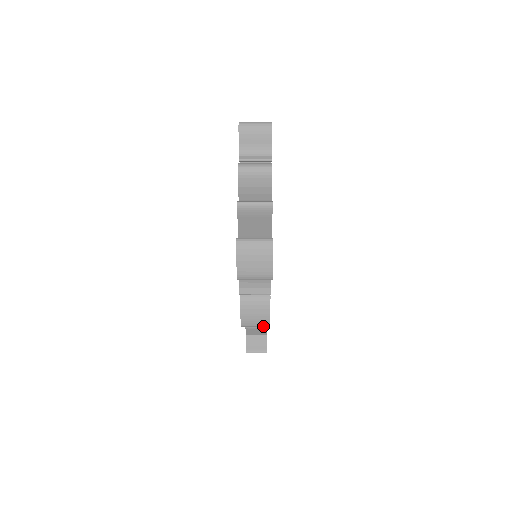
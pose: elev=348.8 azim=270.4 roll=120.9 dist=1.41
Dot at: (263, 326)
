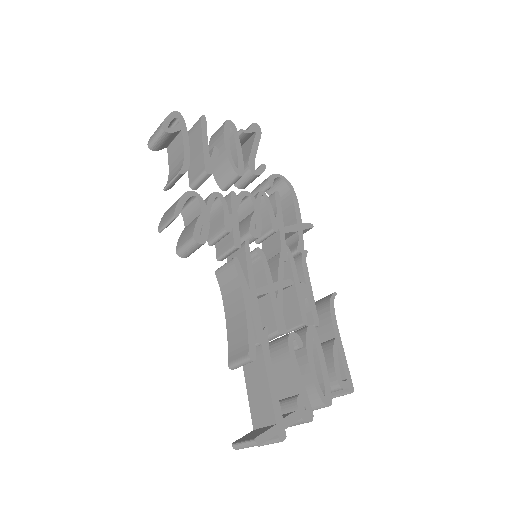
Dot at: (171, 219)
